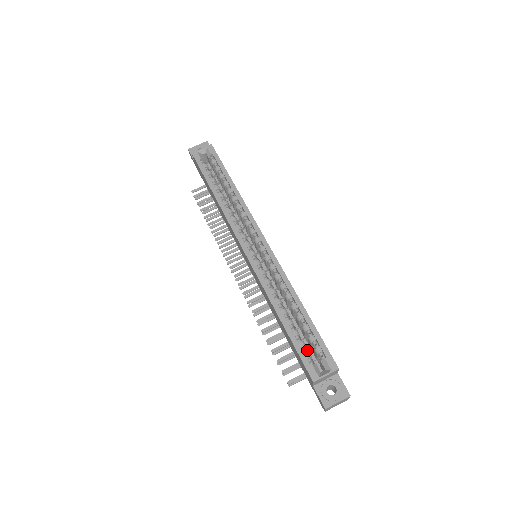
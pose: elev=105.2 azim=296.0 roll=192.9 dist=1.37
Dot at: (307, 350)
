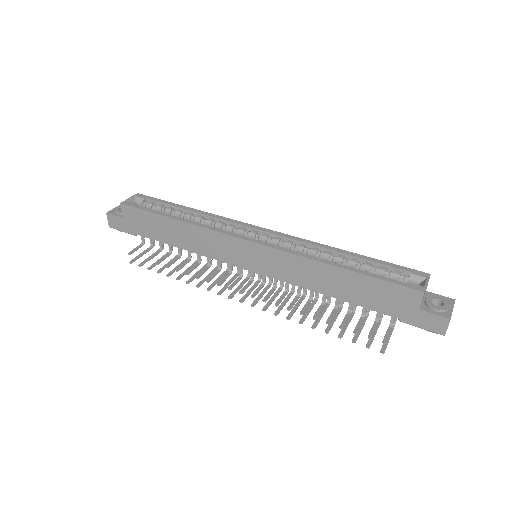
Dot at: occluded
